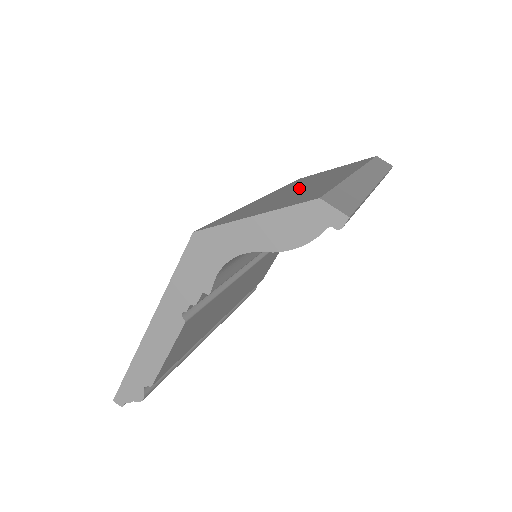
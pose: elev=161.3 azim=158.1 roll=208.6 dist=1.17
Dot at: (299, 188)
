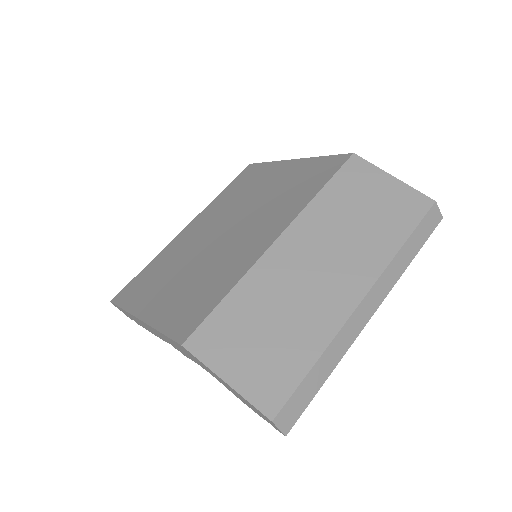
Dot at: (307, 279)
